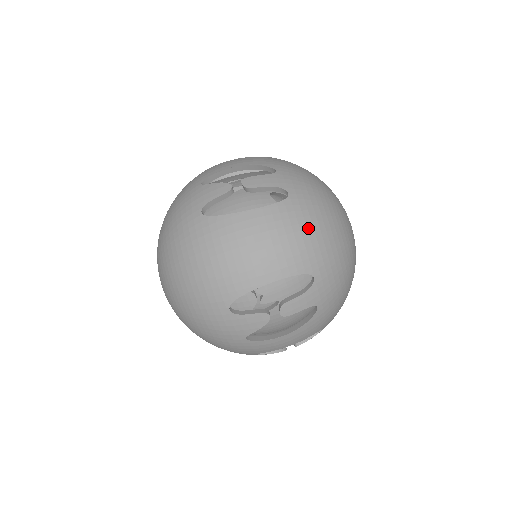
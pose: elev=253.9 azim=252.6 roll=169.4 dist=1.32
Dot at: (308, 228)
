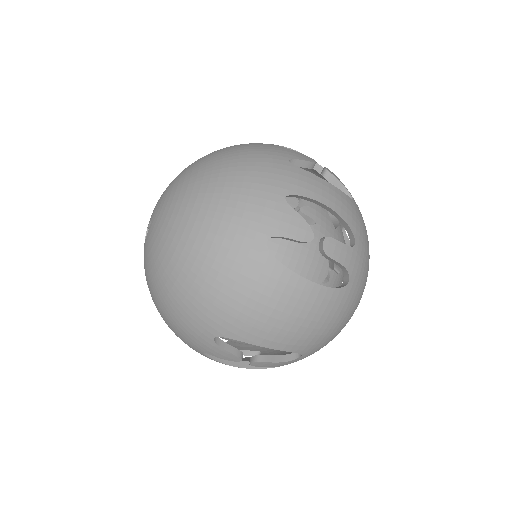
Dot at: (336, 322)
